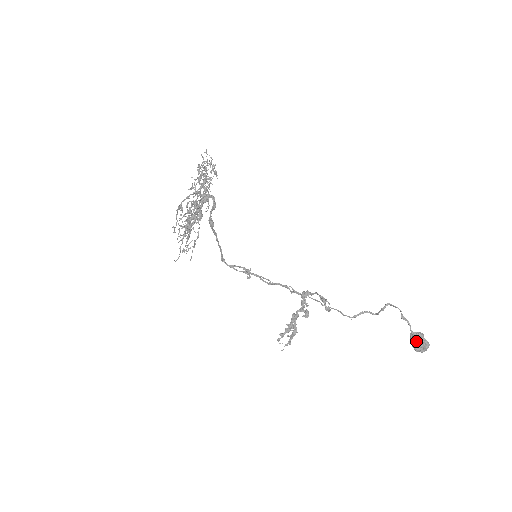
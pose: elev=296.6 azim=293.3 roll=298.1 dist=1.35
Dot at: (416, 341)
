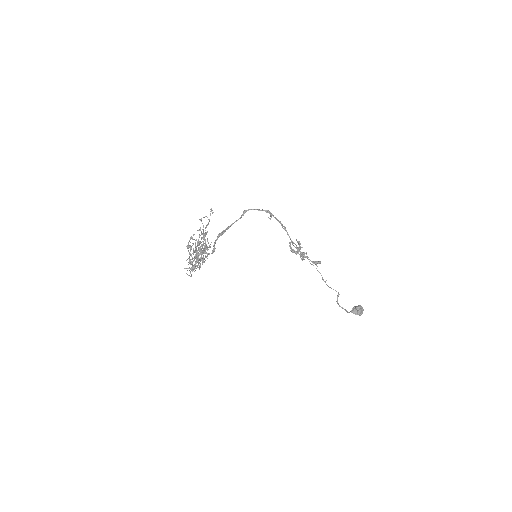
Dot at: occluded
